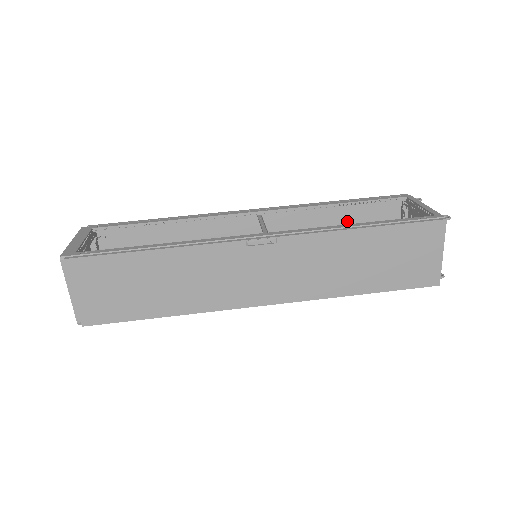
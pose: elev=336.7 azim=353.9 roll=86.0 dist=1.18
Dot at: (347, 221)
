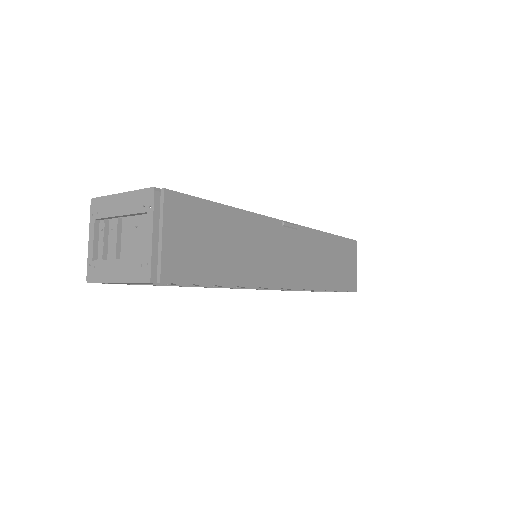
Dot at: occluded
